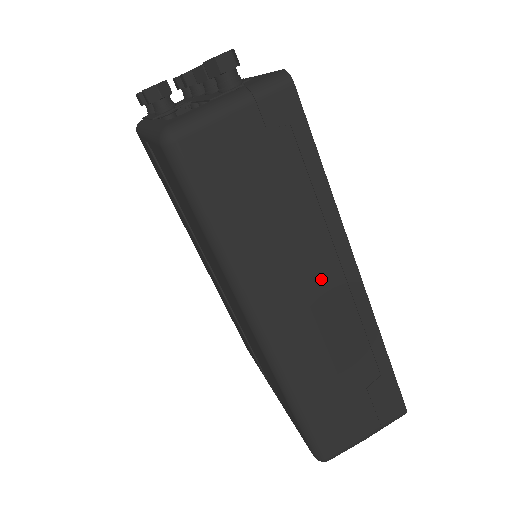
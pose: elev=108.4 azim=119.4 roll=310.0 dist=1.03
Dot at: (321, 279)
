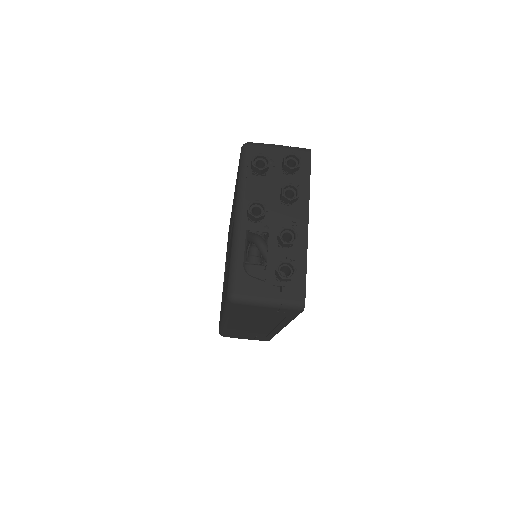
Dot at: (264, 326)
